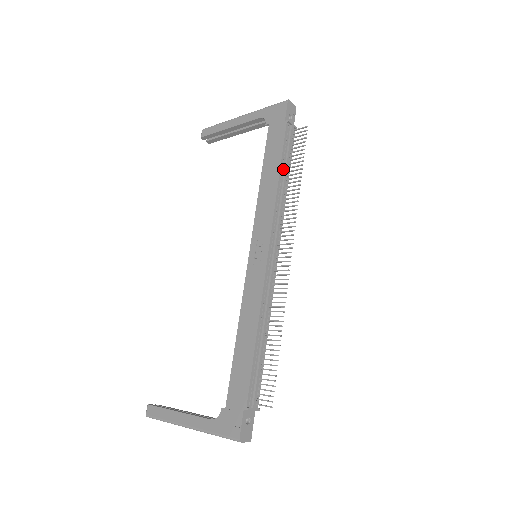
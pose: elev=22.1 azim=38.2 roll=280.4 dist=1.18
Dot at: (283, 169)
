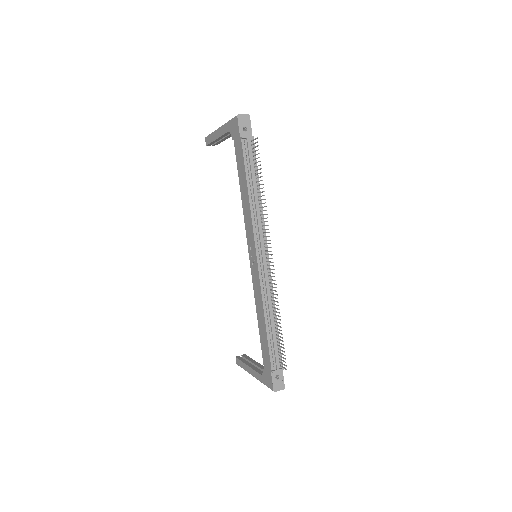
Dot at: (251, 183)
